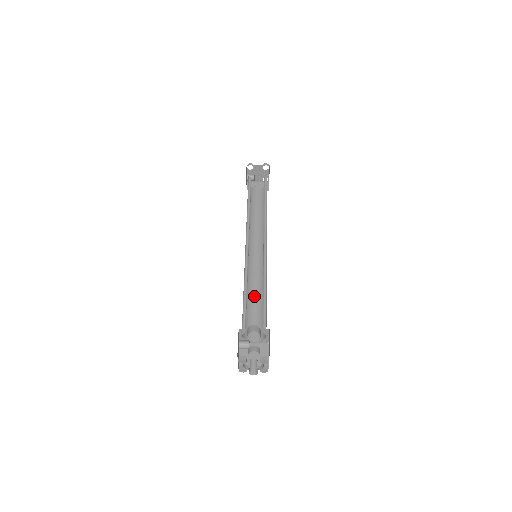
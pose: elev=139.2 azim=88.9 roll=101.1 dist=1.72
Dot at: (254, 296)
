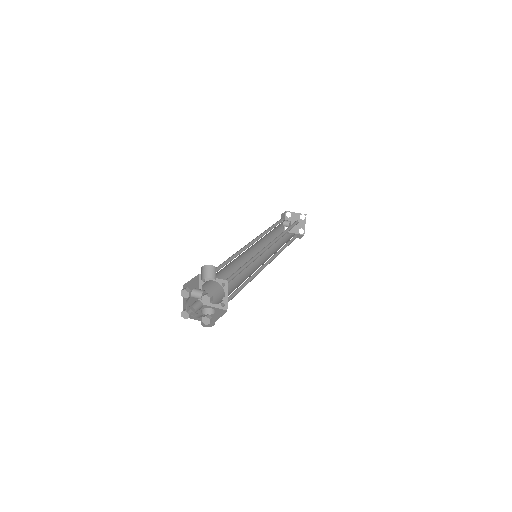
Dot at: (237, 281)
